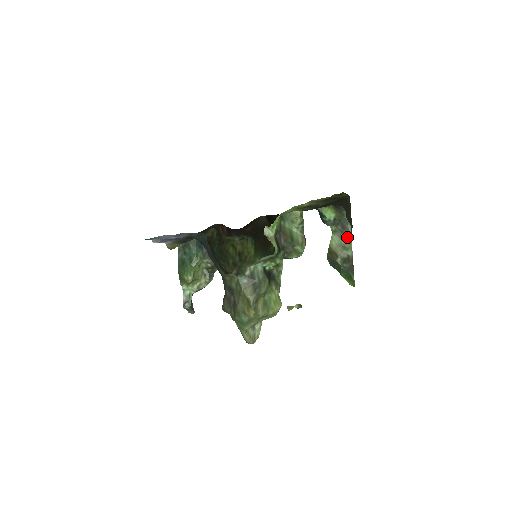
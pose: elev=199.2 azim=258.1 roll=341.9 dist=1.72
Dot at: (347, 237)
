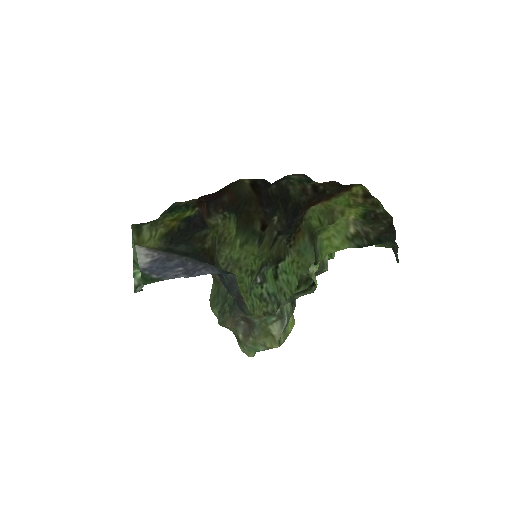
Dot at: occluded
